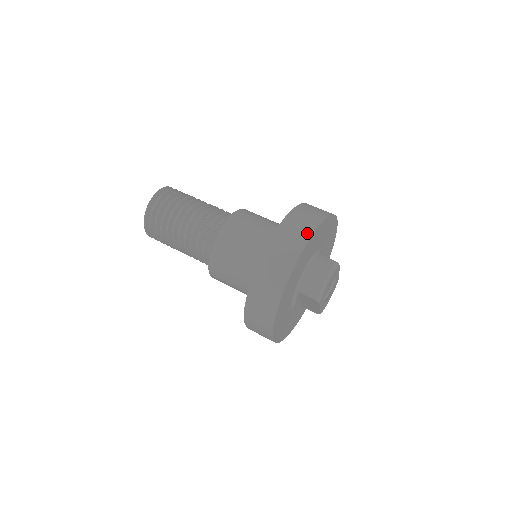
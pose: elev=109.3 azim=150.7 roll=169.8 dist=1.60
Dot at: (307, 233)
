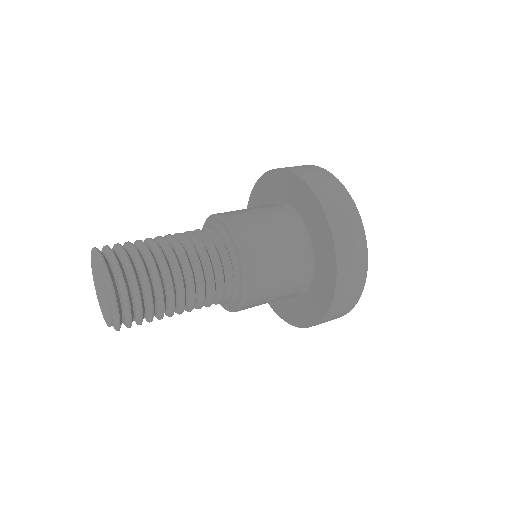
Dot at: (312, 166)
